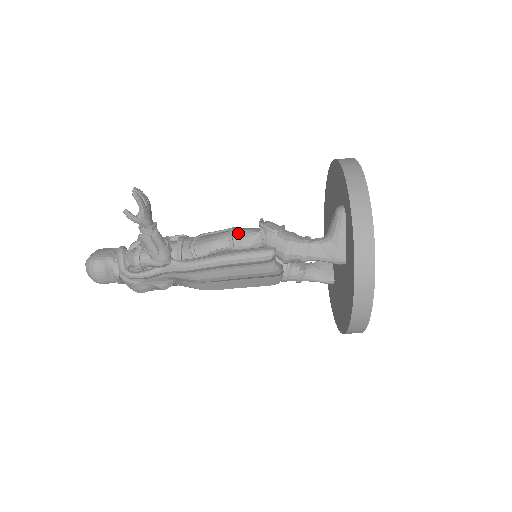
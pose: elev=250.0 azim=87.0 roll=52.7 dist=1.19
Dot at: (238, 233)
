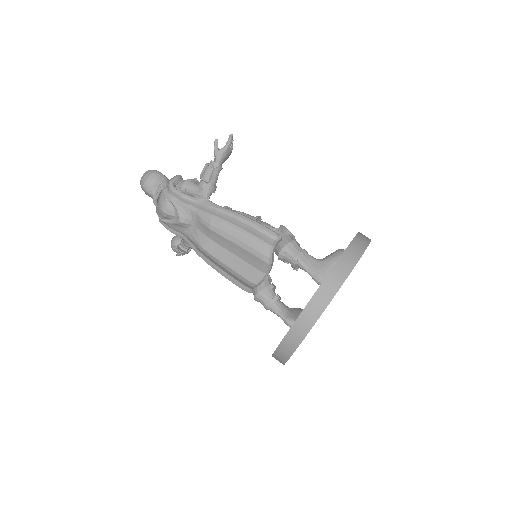
Dot at: (262, 221)
